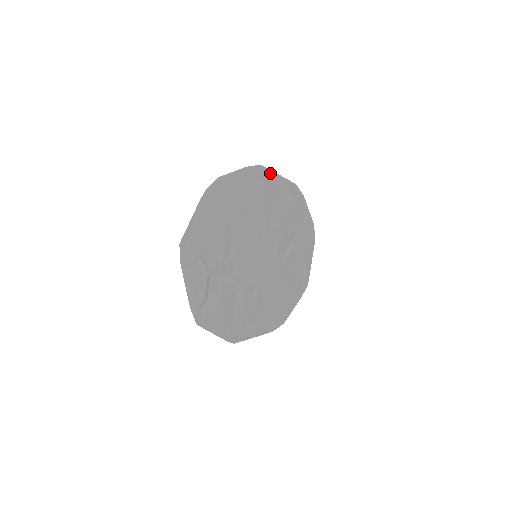
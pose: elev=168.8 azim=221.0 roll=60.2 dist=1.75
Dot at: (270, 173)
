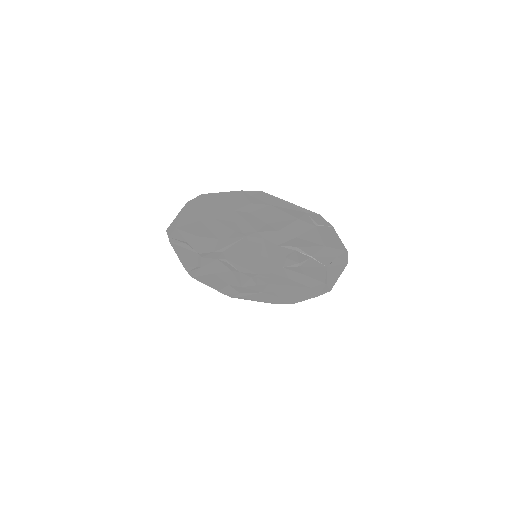
Dot at: (277, 200)
